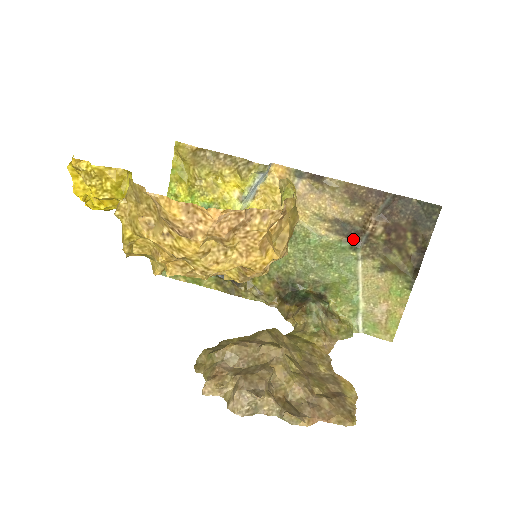
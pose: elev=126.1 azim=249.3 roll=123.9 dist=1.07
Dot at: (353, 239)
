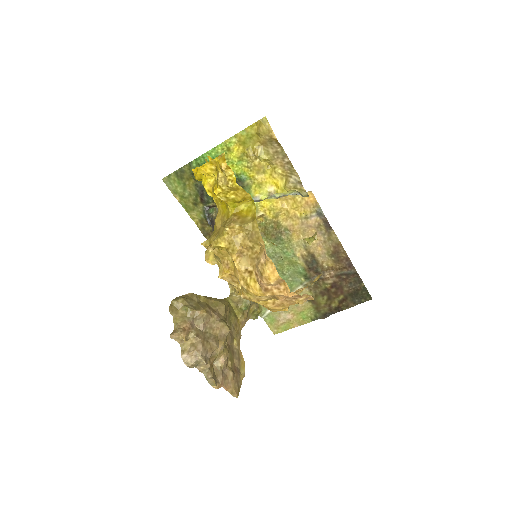
Dot at: (311, 272)
